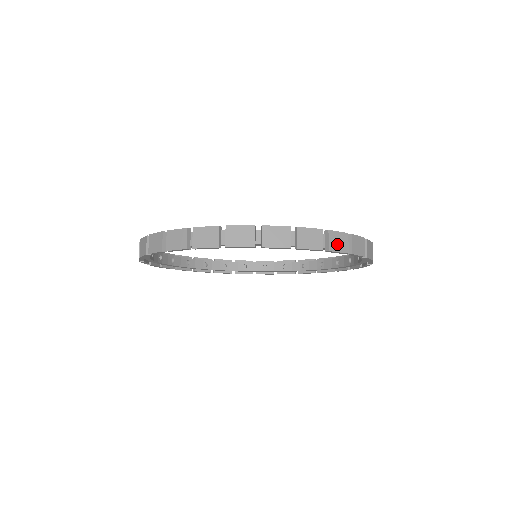
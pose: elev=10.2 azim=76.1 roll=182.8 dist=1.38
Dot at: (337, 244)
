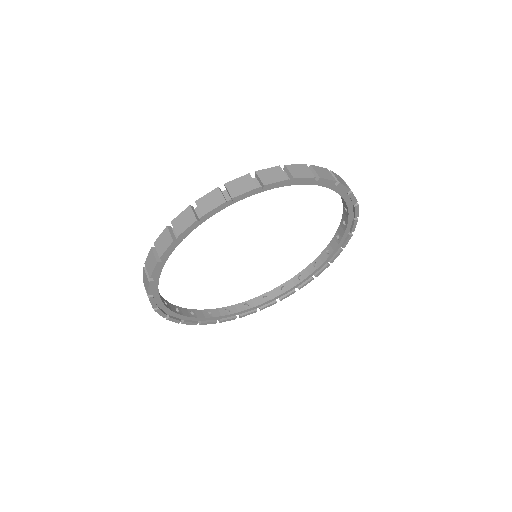
Dot at: occluded
